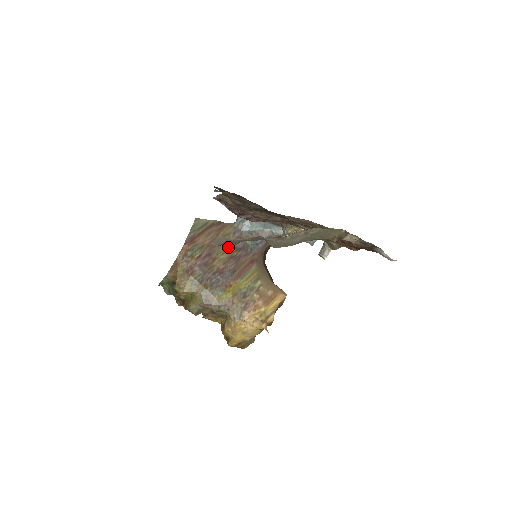
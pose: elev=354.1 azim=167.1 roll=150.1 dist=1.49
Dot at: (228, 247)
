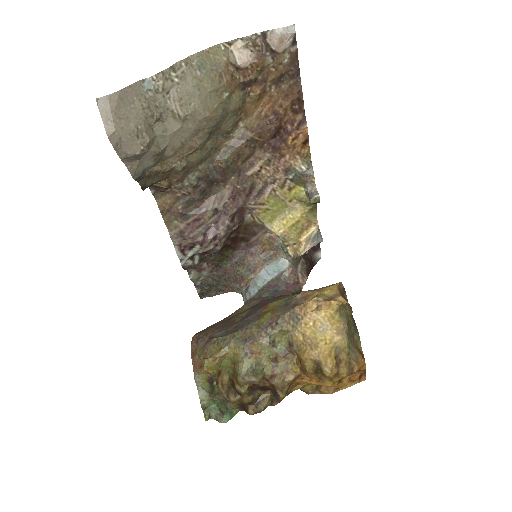
Dot at: (245, 310)
